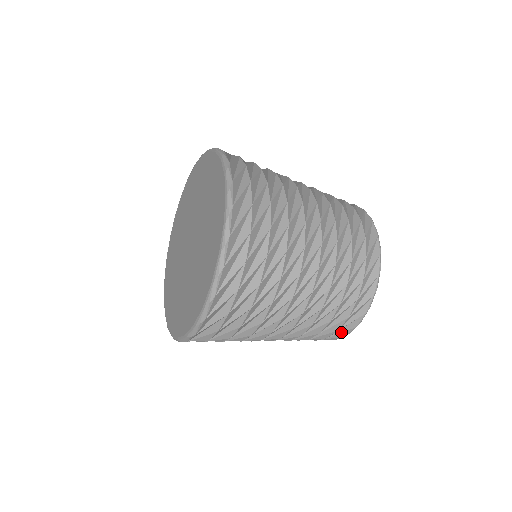
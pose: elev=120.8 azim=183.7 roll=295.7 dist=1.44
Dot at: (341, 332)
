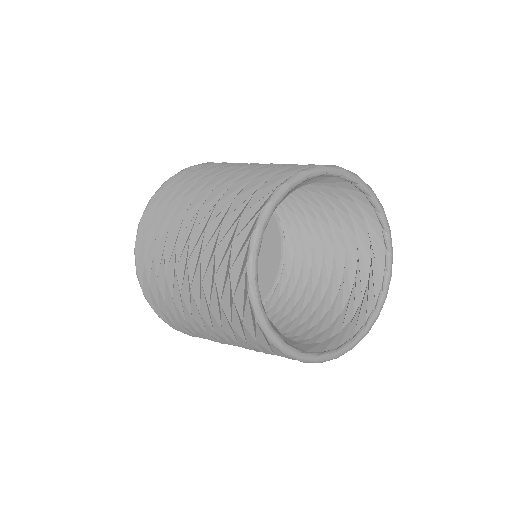
Dot at: (245, 308)
